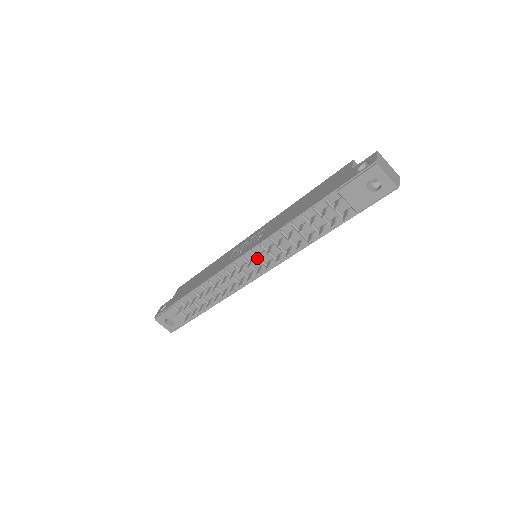
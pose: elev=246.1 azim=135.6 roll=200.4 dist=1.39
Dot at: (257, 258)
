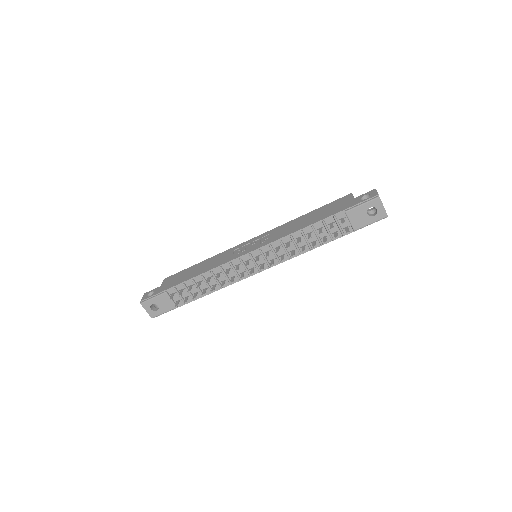
Dot at: (263, 256)
